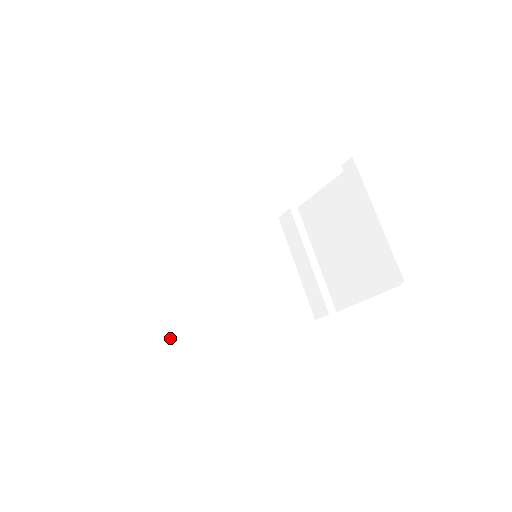
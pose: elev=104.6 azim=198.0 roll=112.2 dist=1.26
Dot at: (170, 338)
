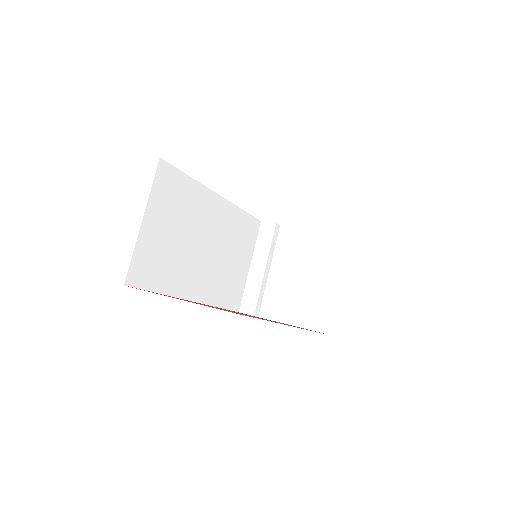
Dot at: (156, 273)
